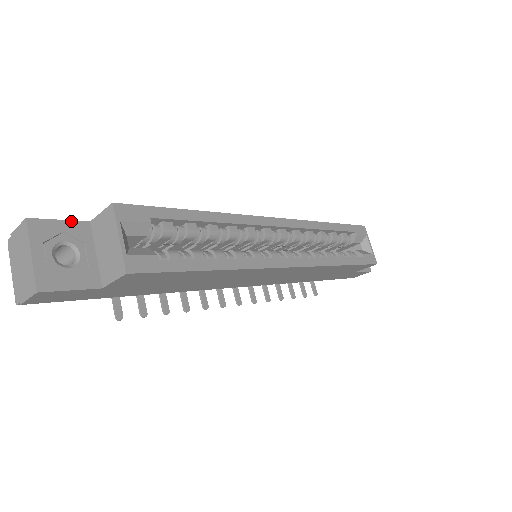
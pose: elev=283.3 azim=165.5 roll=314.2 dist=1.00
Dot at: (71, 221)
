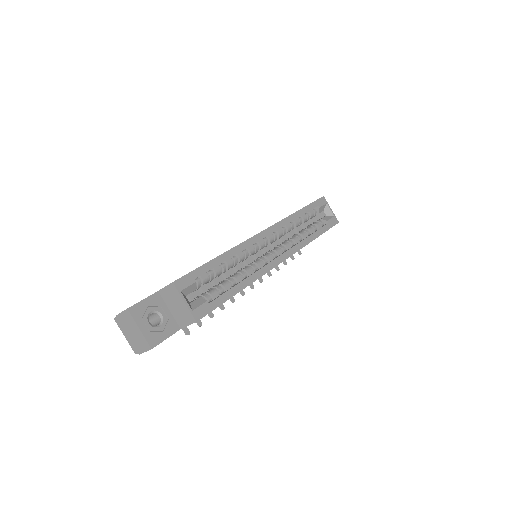
Dot at: (149, 297)
